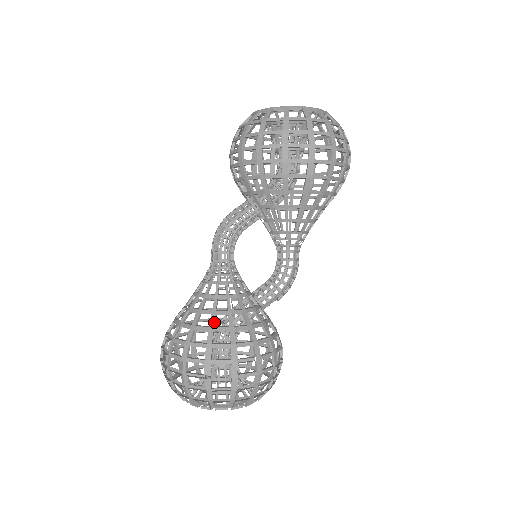
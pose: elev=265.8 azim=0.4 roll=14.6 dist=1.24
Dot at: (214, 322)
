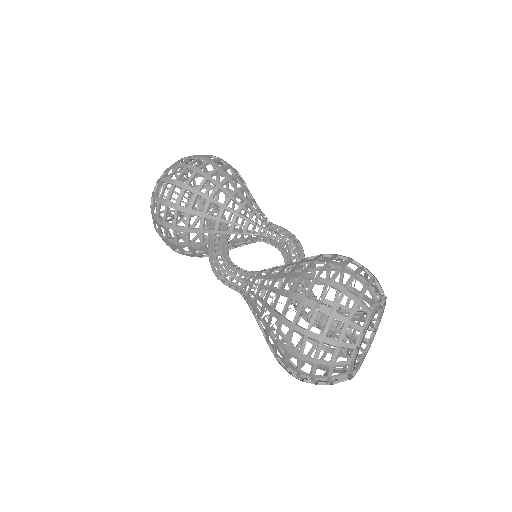
Dot at: (276, 289)
